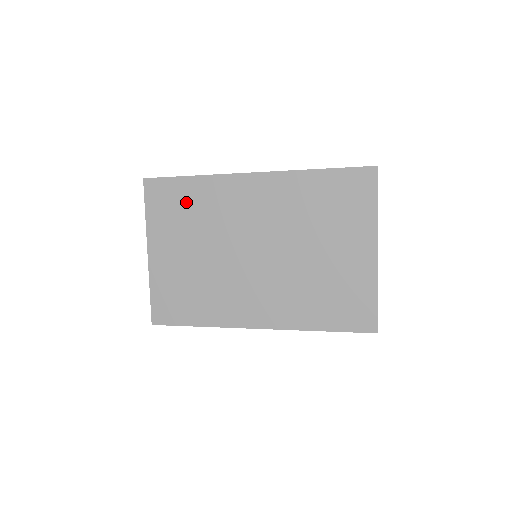
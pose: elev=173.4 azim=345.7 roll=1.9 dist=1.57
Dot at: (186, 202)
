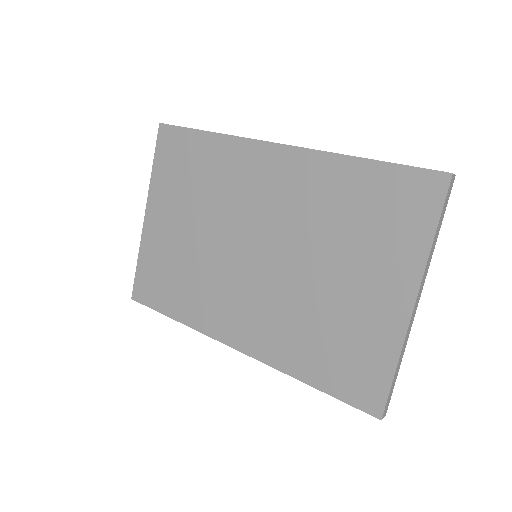
Dot at: (195, 163)
